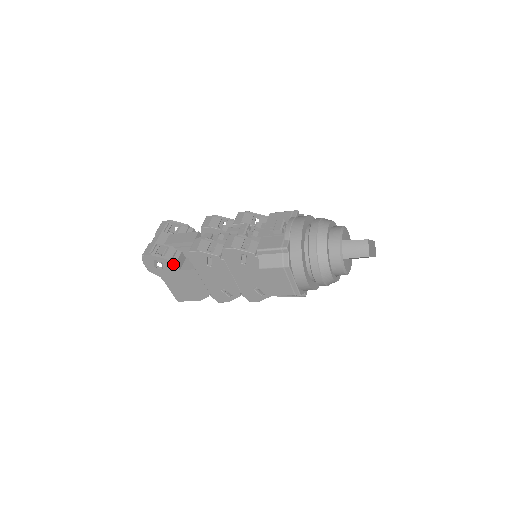
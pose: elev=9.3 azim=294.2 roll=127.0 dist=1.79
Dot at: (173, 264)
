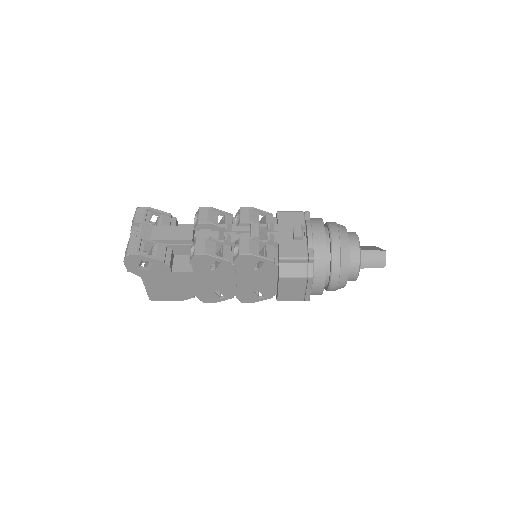
Dot at: (166, 266)
